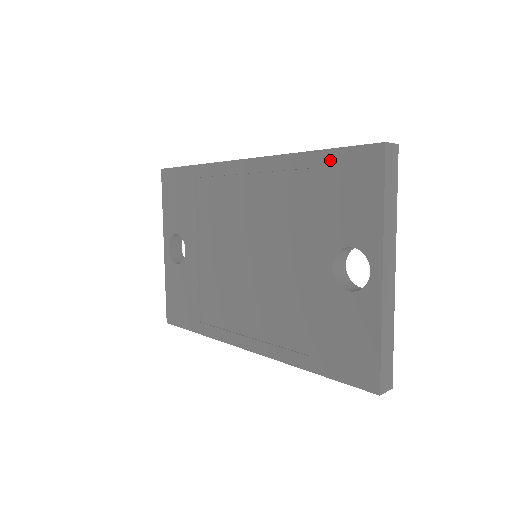
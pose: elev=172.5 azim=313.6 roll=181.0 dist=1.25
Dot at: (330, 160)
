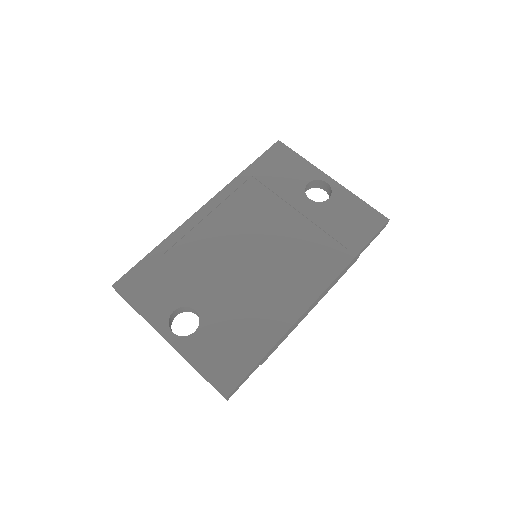
Dot at: (260, 164)
